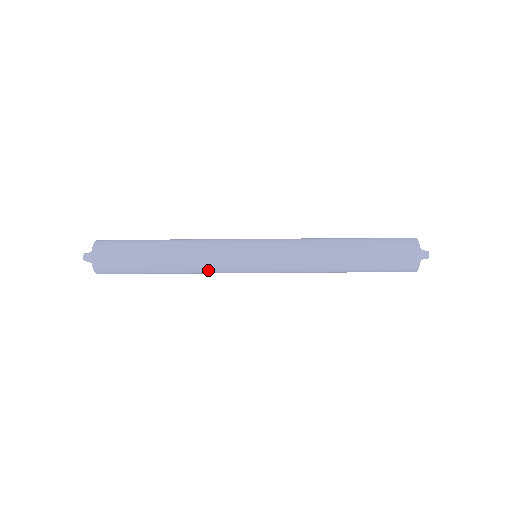
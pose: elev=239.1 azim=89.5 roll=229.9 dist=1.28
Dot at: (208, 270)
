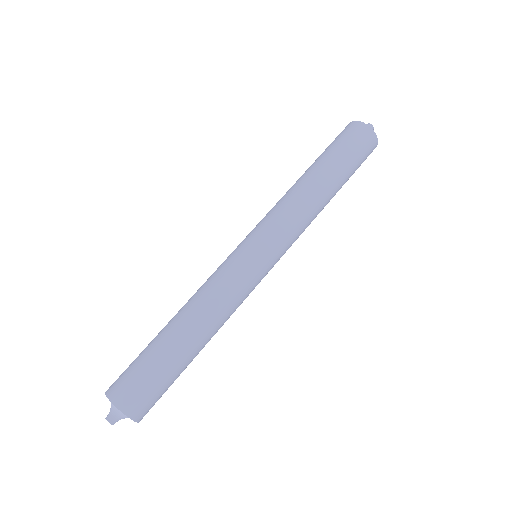
Dot at: (233, 306)
